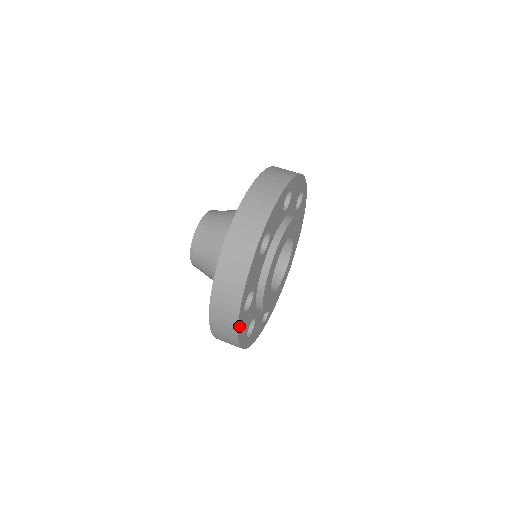
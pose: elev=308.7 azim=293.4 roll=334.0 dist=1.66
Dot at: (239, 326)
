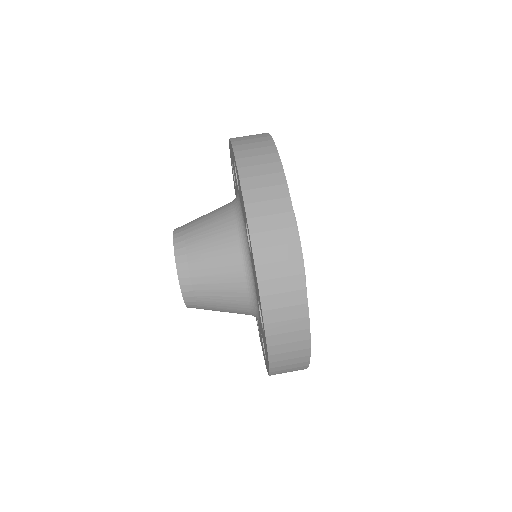
Dot at: occluded
